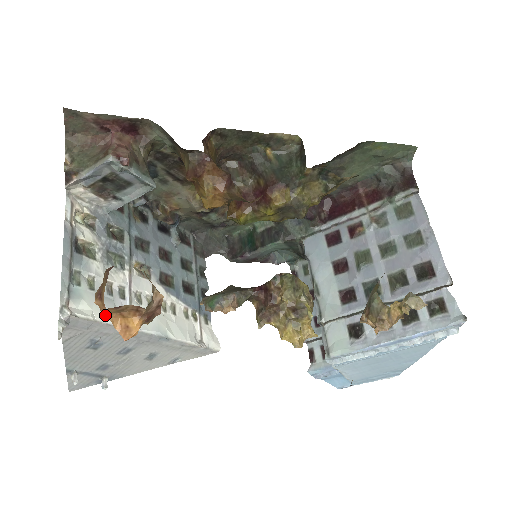
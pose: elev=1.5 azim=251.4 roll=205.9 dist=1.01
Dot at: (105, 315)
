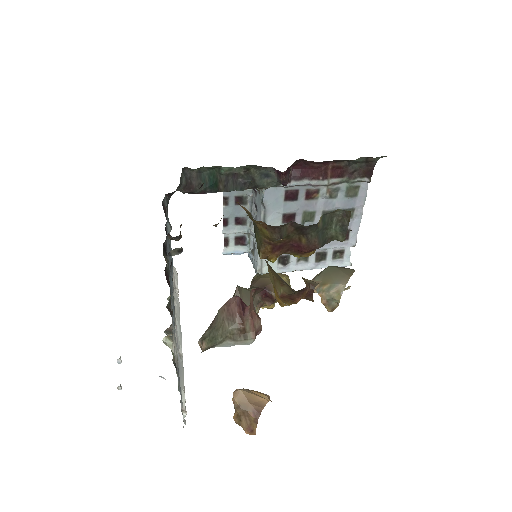
Dot at: occluded
